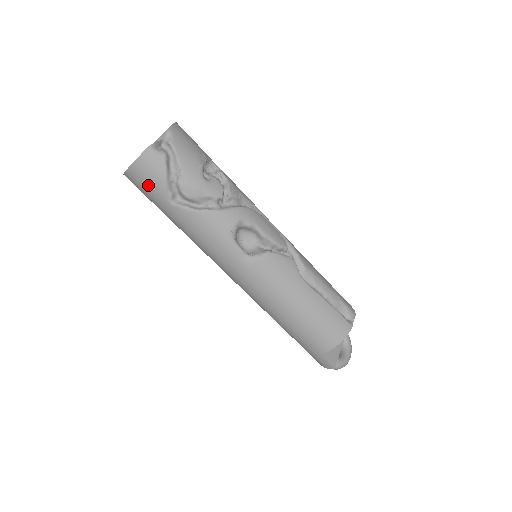
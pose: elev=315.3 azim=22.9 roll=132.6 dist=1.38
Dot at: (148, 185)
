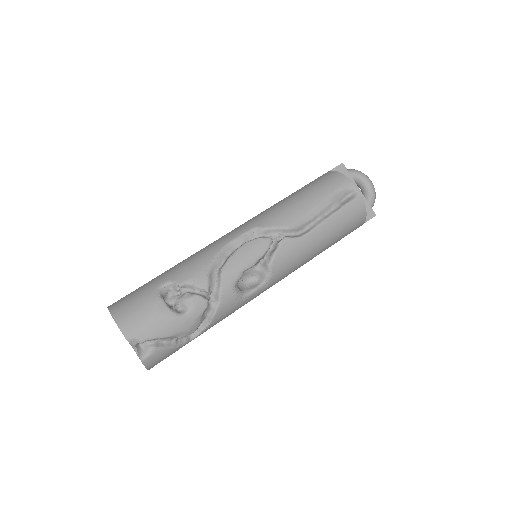
Dot at: occluded
